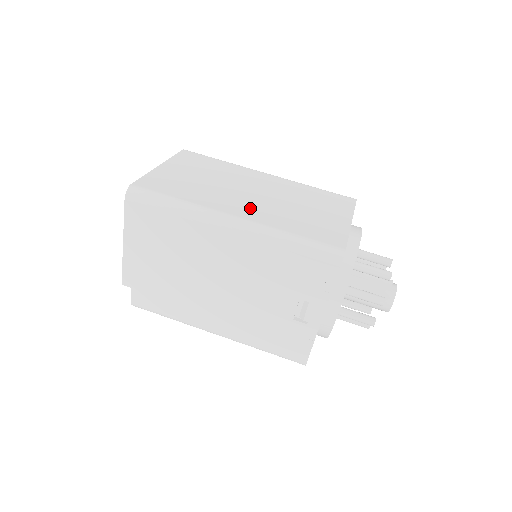
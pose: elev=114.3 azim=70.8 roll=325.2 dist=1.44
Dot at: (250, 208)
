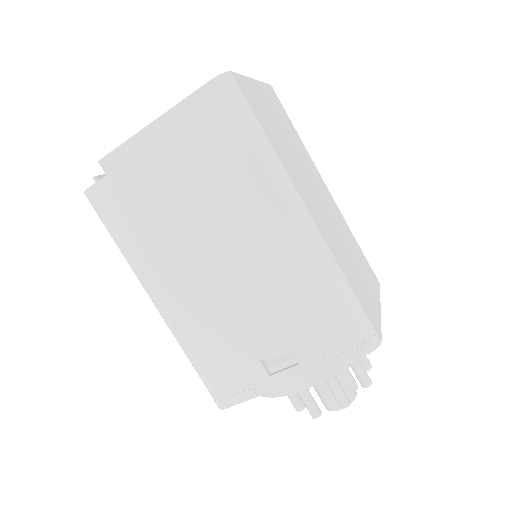
Dot at: (320, 215)
